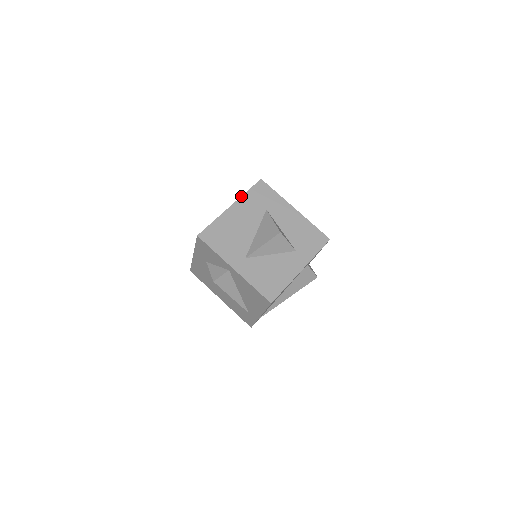
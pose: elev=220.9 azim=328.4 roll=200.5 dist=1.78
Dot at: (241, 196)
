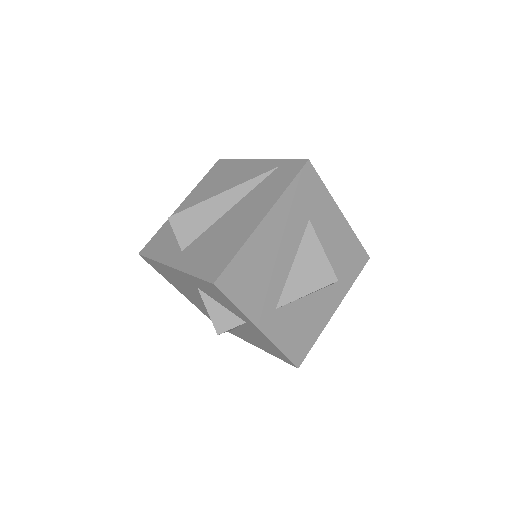
Dot at: (279, 197)
